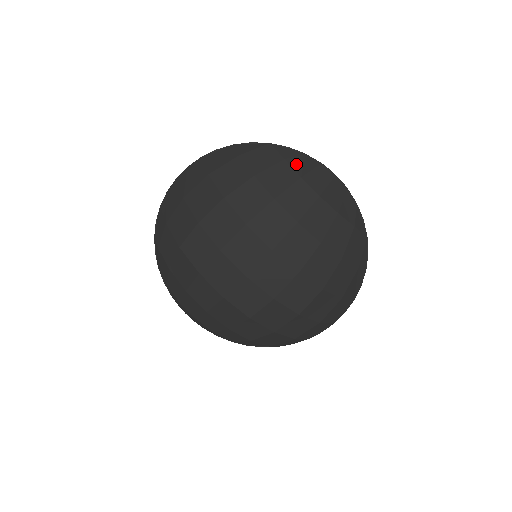
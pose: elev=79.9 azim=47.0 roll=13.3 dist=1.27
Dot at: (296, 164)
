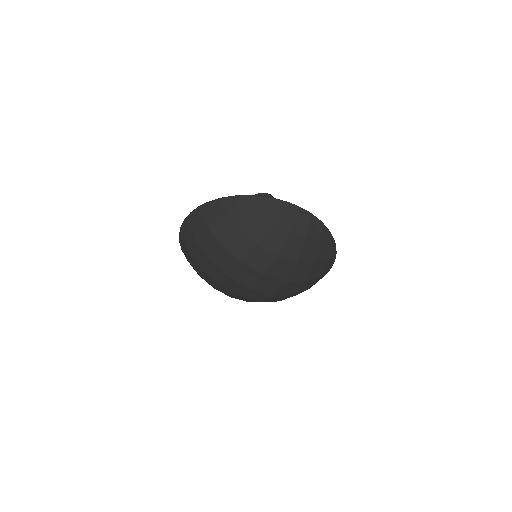
Dot at: (269, 211)
